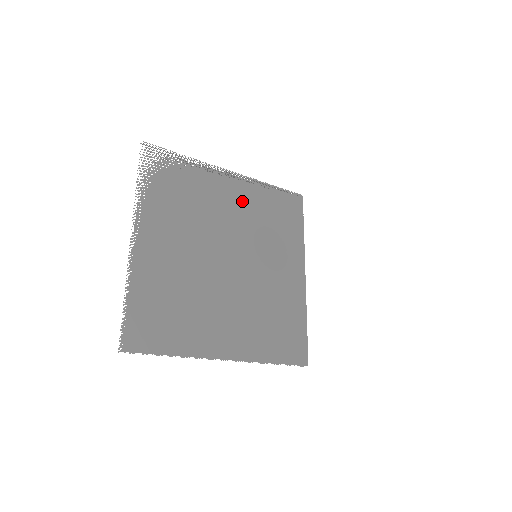
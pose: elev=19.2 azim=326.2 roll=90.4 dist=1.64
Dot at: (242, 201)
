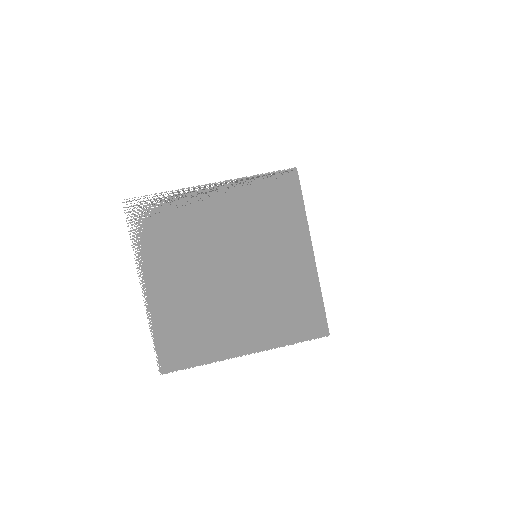
Dot at: (230, 209)
